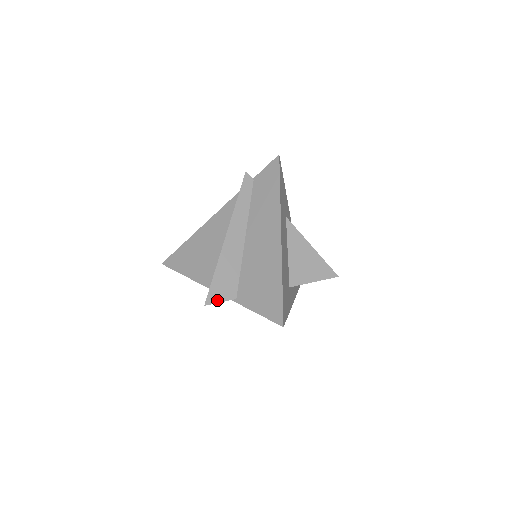
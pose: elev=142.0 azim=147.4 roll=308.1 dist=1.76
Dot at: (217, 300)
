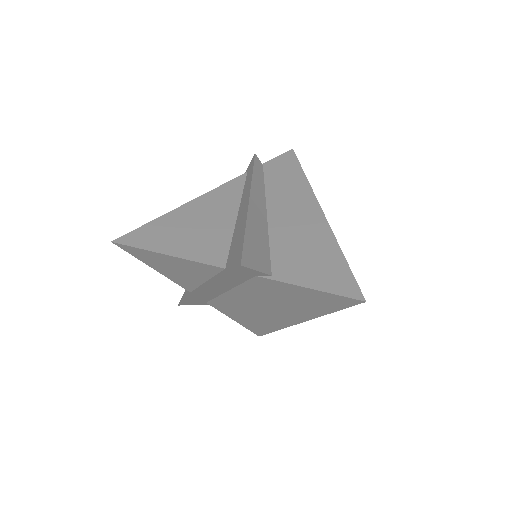
Dot at: (253, 266)
